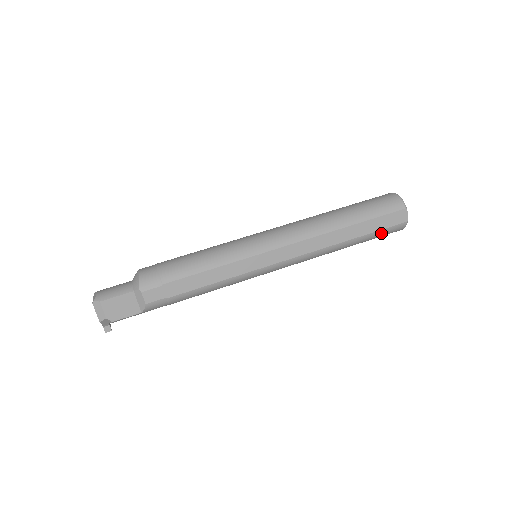
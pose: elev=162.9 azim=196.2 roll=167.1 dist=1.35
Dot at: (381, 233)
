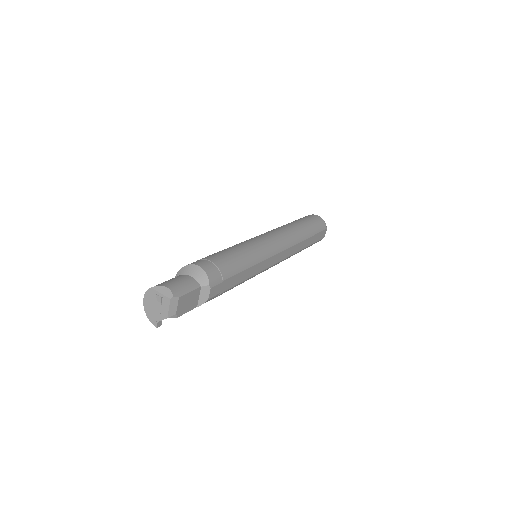
Dot at: occluded
